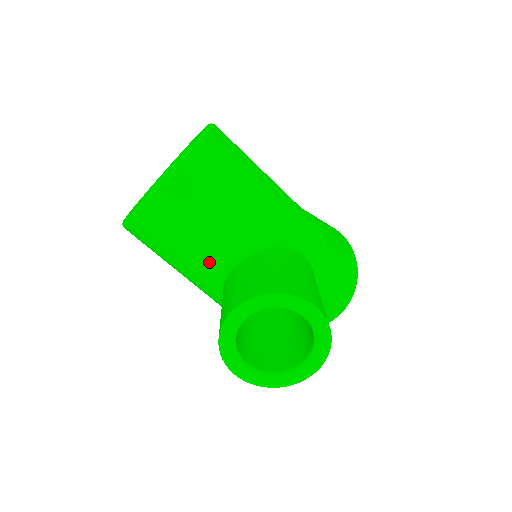
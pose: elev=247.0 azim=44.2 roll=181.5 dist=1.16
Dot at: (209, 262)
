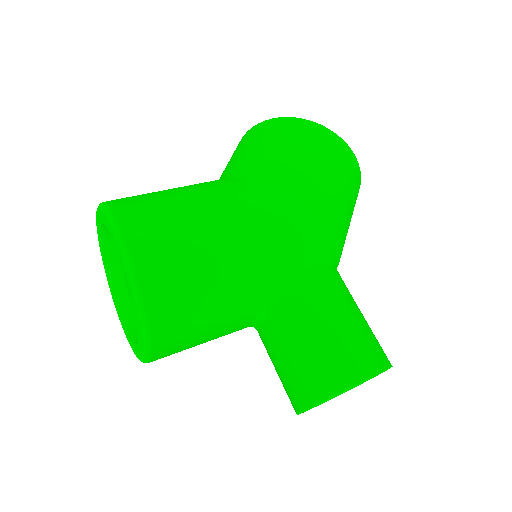
Dot at: occluded
